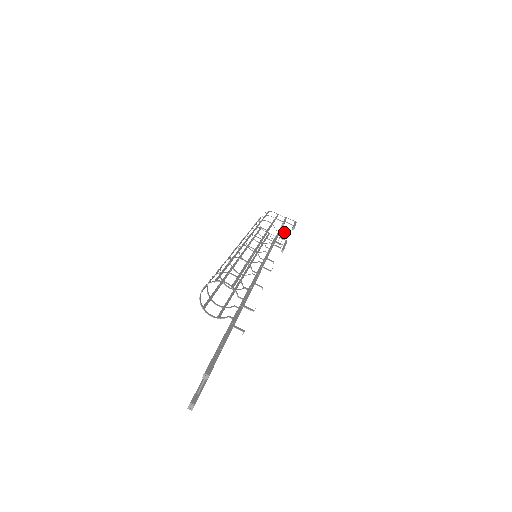
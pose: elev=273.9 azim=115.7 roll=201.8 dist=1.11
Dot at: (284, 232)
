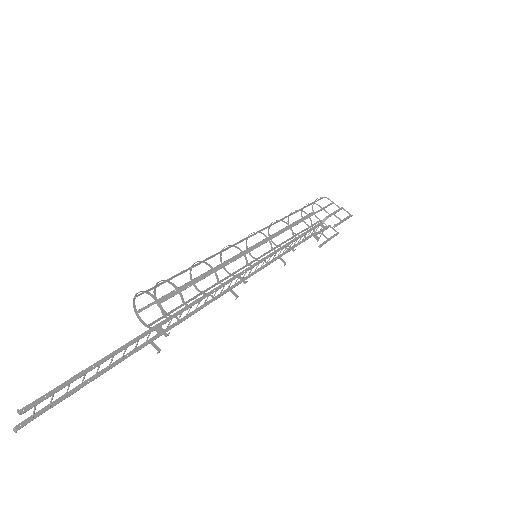
Dot at: (323, 227)
